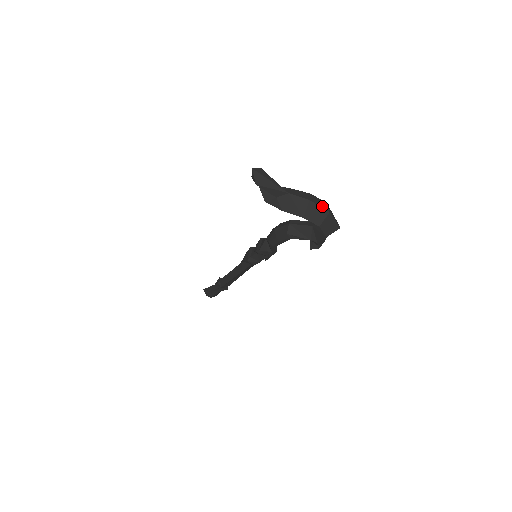
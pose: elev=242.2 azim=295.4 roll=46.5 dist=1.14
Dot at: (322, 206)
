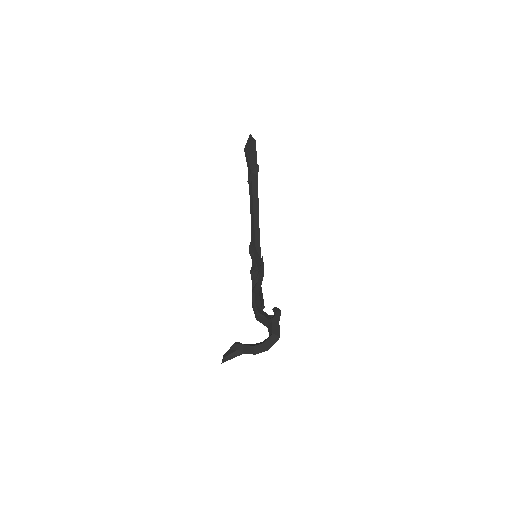
Dot at: (263, 350)
